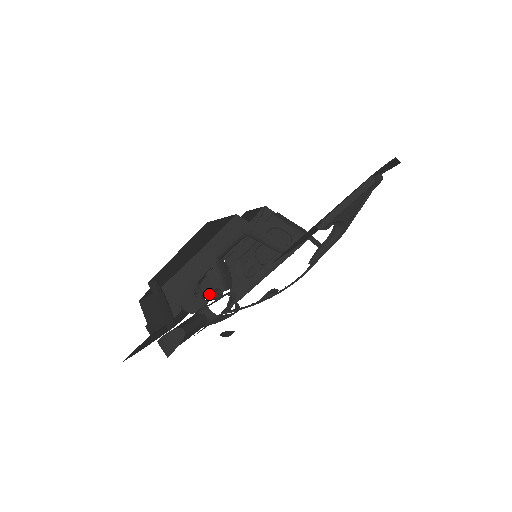
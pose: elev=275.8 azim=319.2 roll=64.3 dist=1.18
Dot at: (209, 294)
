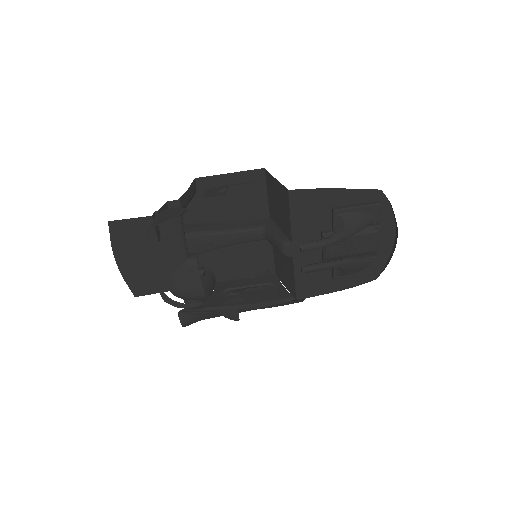
Dot at: occluded
